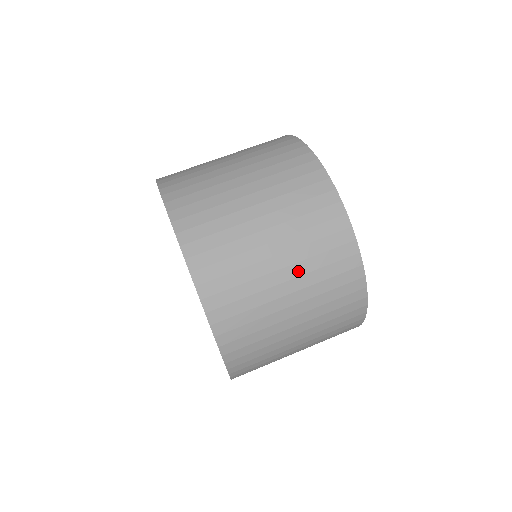
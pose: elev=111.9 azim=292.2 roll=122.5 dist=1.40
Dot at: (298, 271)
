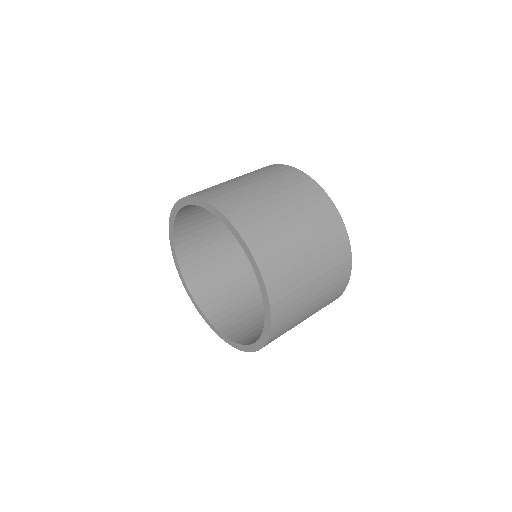
Dot at: (321, 271)
